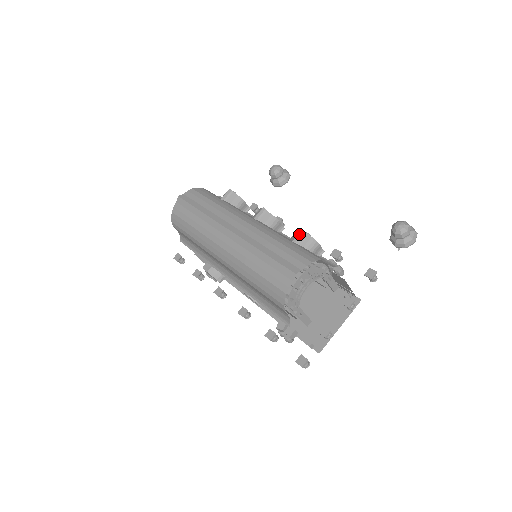
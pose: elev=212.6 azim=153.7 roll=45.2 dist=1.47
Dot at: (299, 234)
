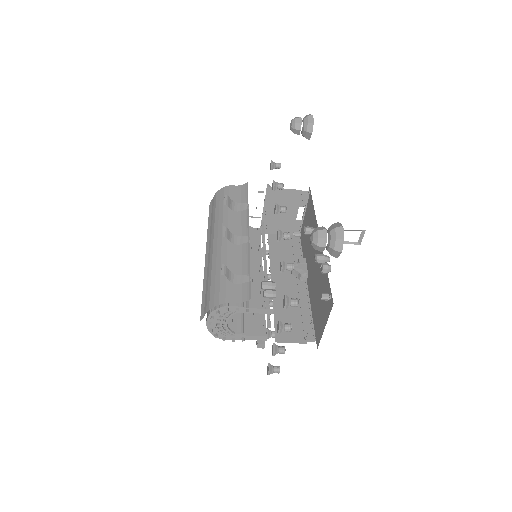
Dot at: (222, 268)
